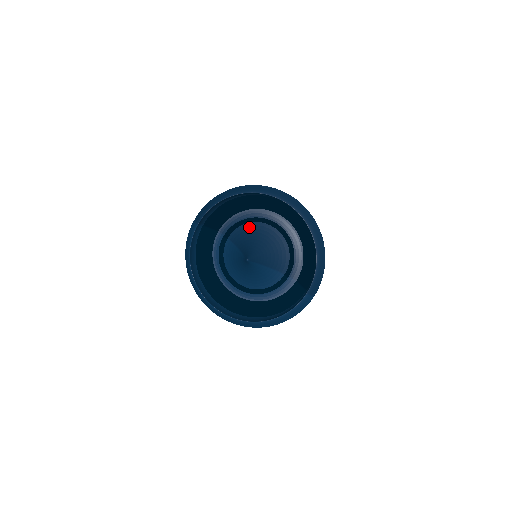
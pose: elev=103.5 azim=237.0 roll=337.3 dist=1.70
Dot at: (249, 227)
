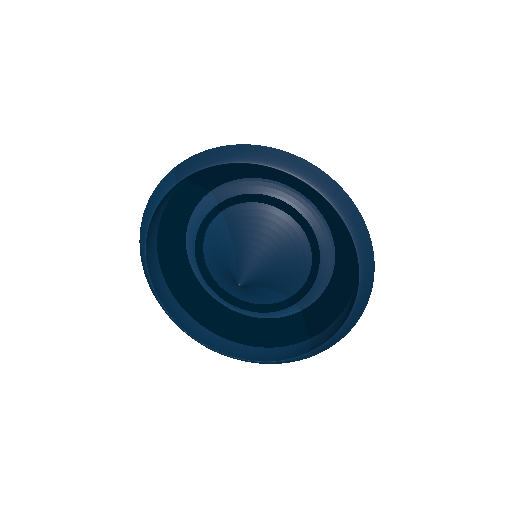
Dot at: (262, 212)
